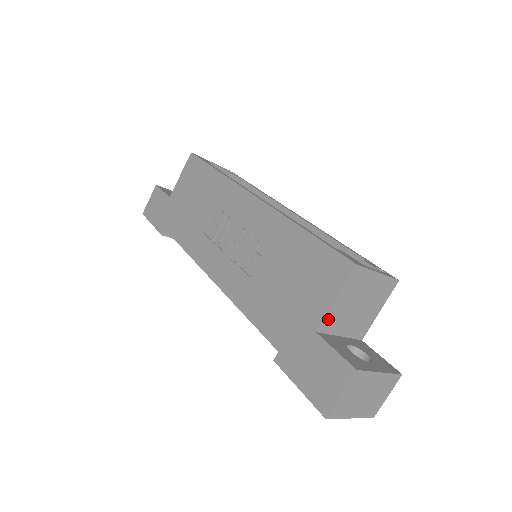
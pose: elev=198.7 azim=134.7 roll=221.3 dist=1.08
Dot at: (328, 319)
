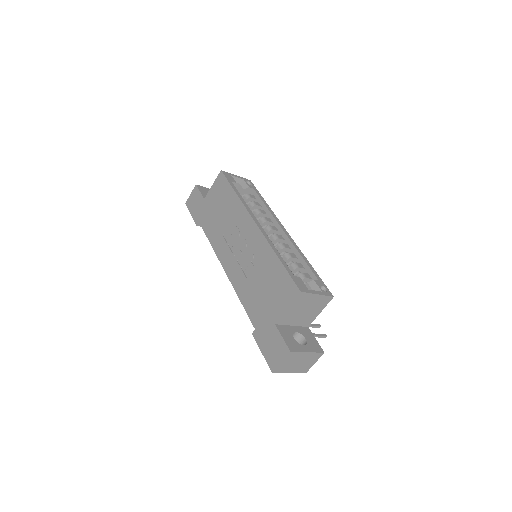
Dot at: (283, 318)
